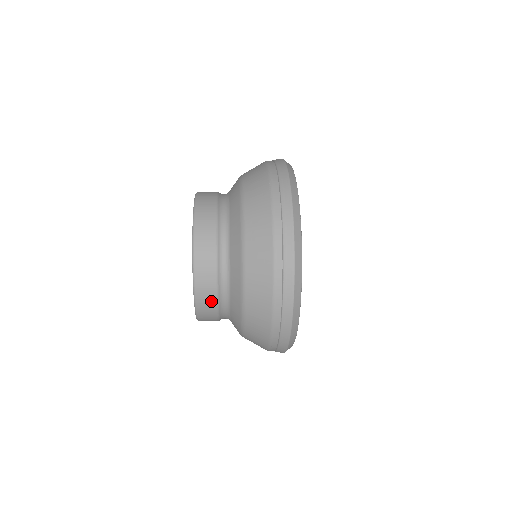
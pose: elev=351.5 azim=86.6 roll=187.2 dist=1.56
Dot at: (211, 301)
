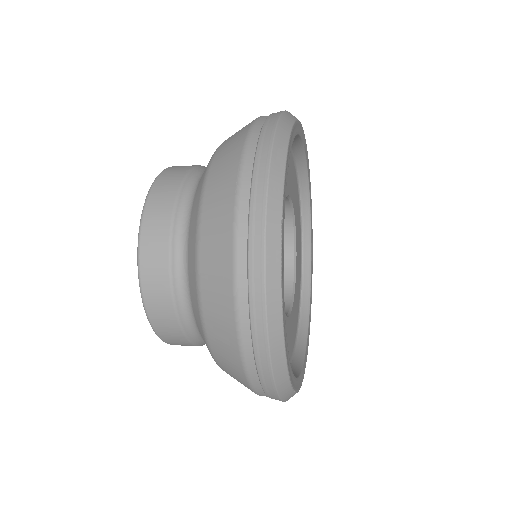
Dot at: (174, 330)
